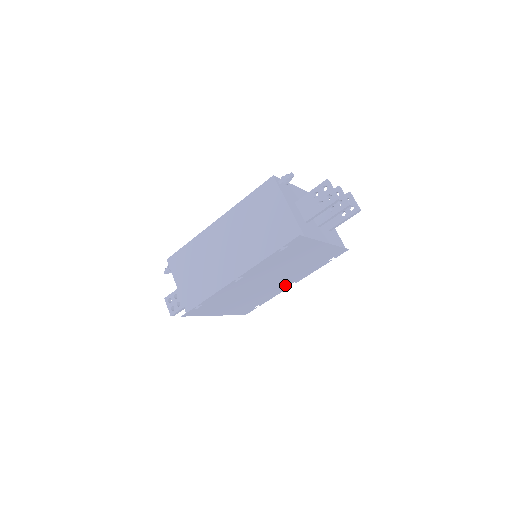
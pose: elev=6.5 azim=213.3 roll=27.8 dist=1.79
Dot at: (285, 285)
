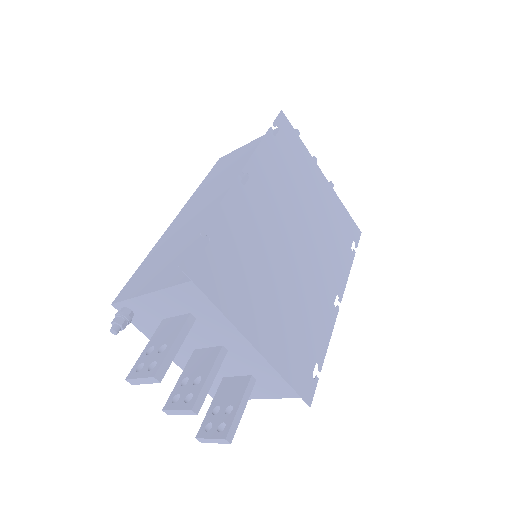
Dot at: (327, 296)
